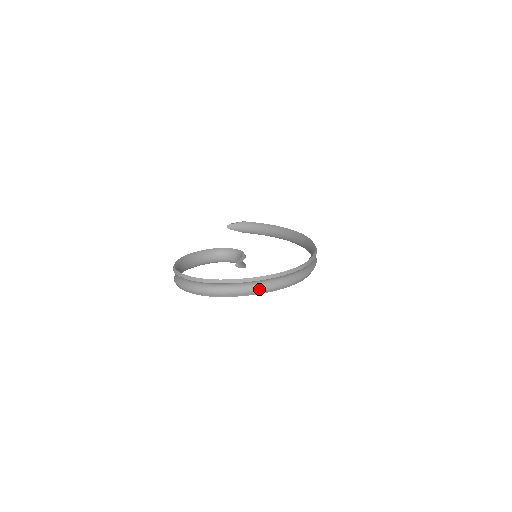
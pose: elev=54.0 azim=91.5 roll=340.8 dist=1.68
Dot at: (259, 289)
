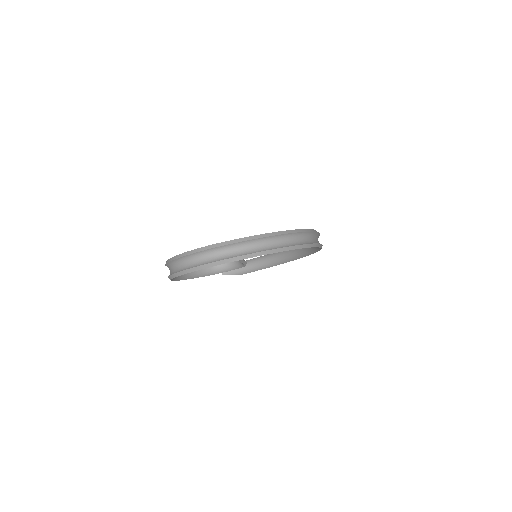
Dot at: (265, 249)
